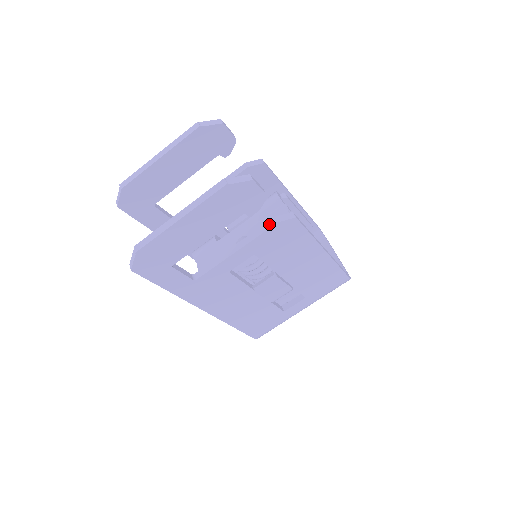
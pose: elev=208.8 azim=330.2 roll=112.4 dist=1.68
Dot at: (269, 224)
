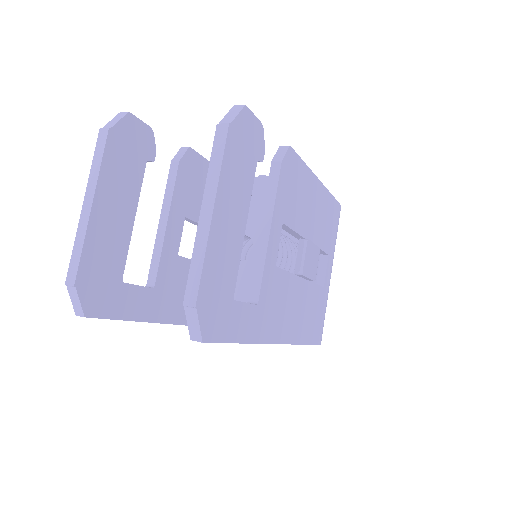
Dot at: (274, 172)
